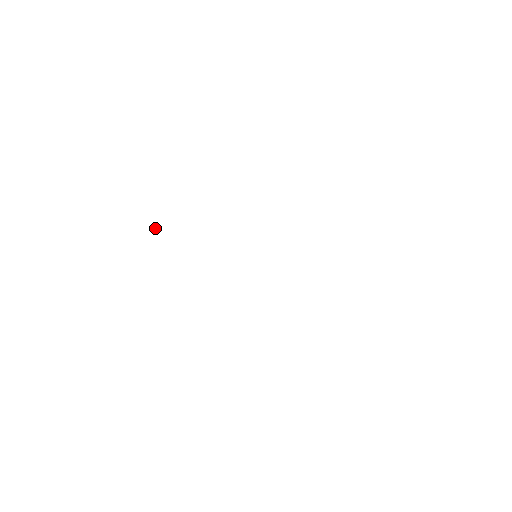
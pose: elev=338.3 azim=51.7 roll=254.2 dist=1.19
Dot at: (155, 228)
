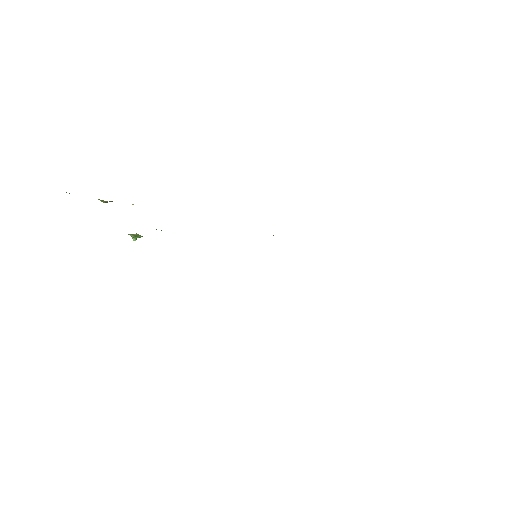
Dot at: occluded
